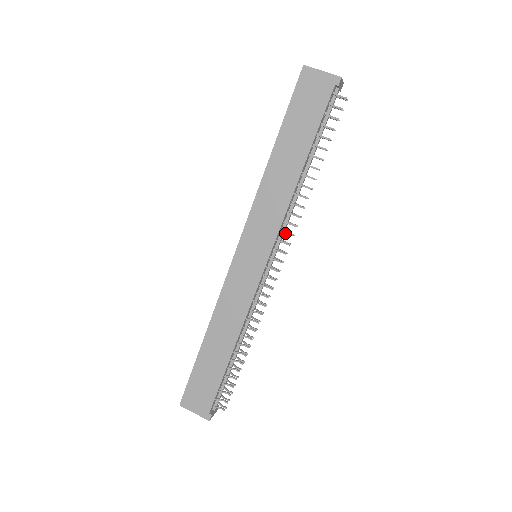
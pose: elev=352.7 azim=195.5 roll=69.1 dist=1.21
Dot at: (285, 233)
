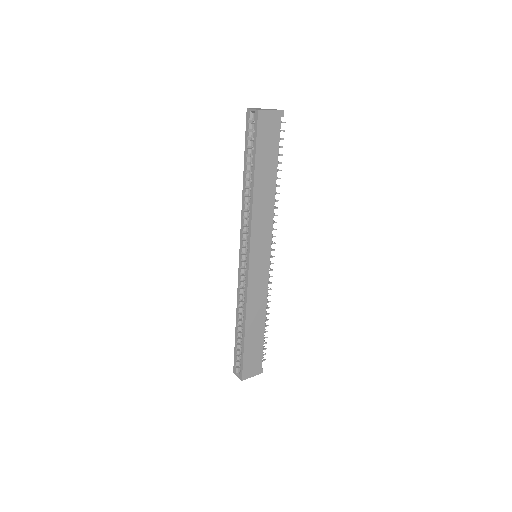
Dot at: occluded
